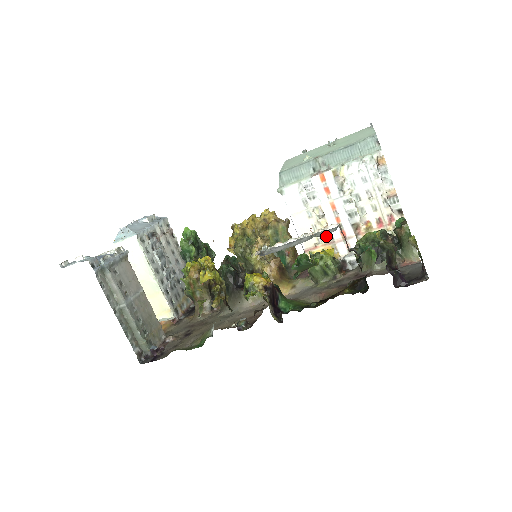
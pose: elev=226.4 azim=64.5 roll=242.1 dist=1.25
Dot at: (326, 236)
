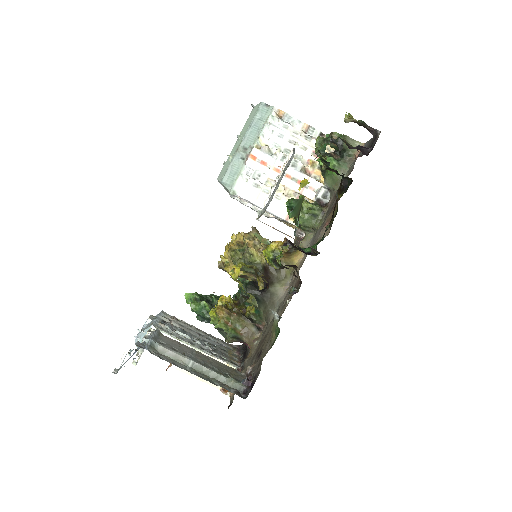
Dot at: (291, 196)
